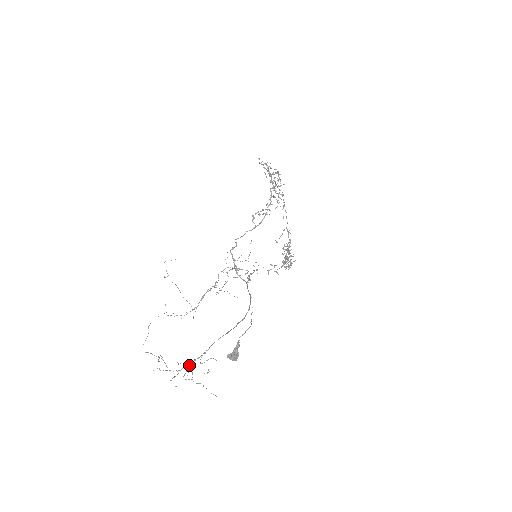
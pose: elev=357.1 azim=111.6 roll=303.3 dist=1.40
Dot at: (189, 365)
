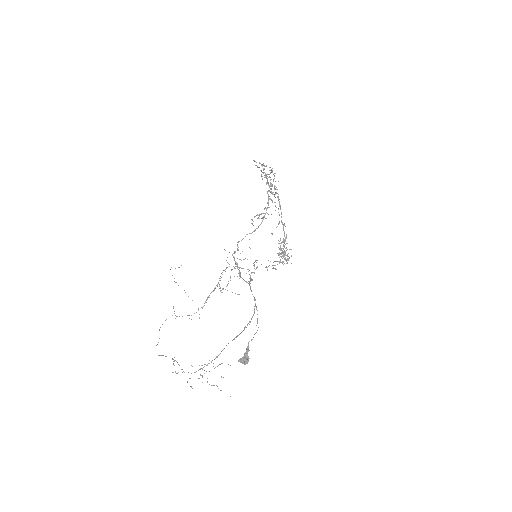
Dot at: occluded
